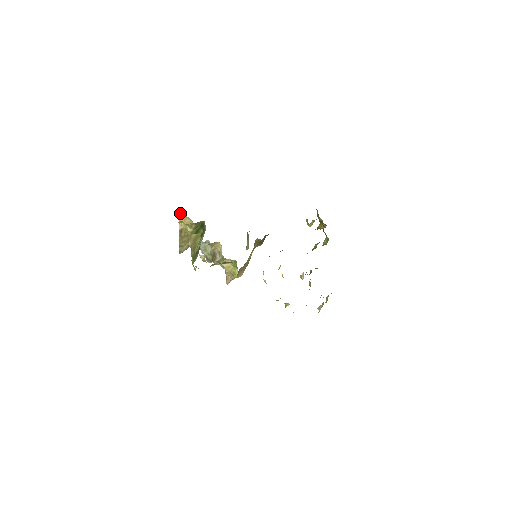
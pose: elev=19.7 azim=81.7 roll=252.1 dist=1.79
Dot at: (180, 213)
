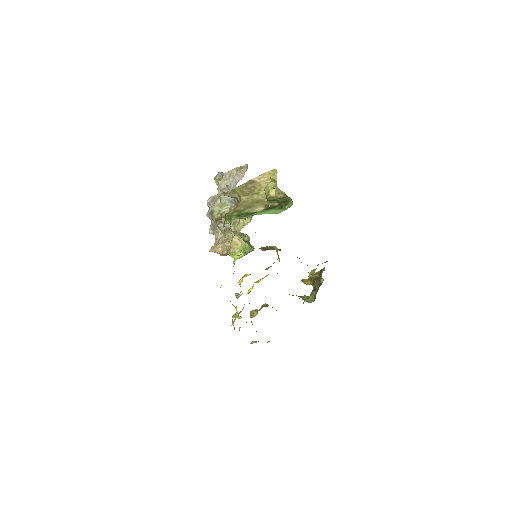
Dot at: (273, 170)
